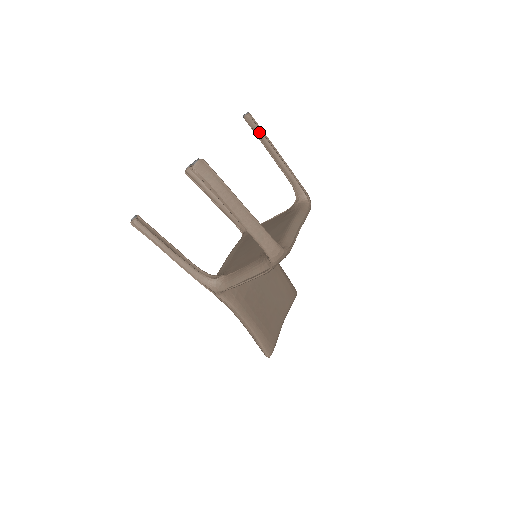
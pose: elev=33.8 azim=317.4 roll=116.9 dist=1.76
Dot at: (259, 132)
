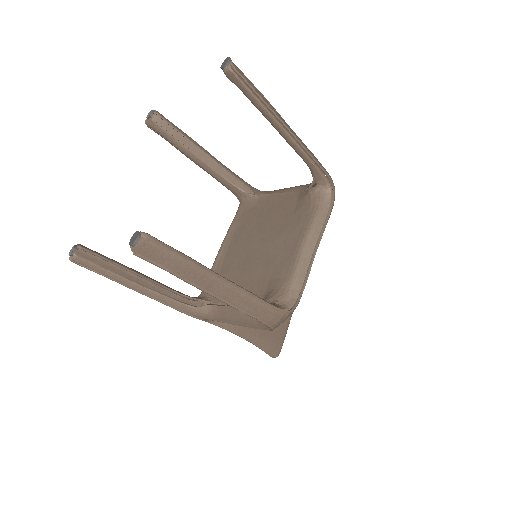
Dot at: (251, 95)
